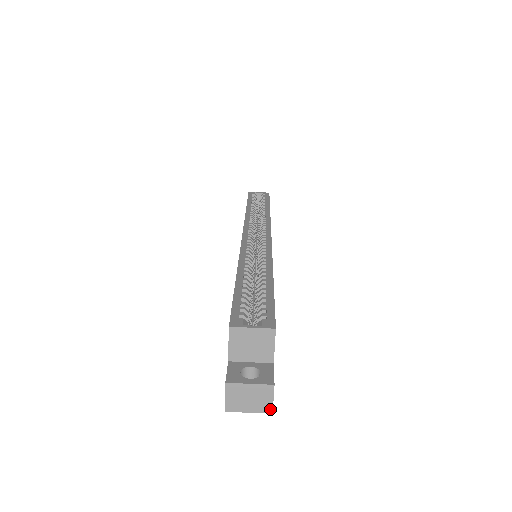
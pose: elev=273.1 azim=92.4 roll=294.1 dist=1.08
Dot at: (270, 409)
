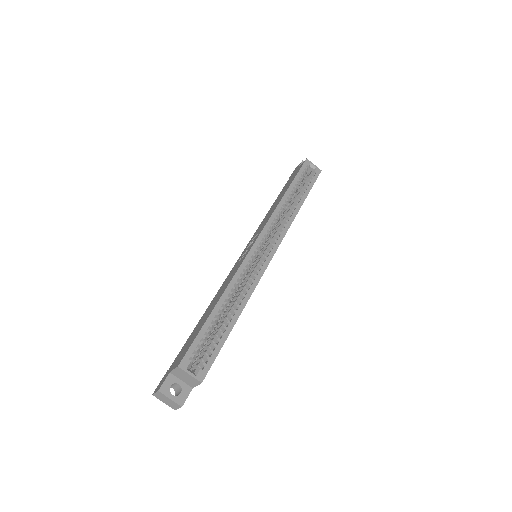
Dot at: (175, 409)
